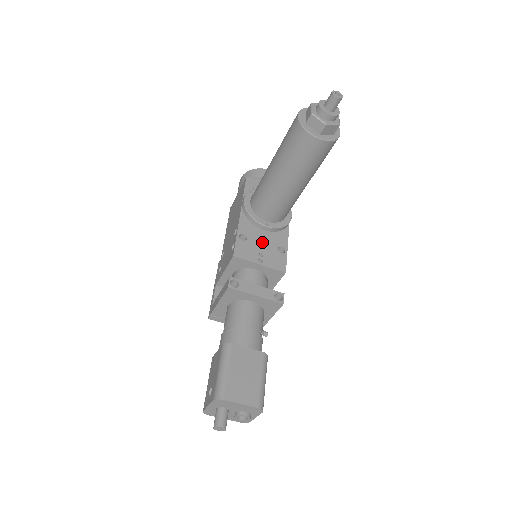
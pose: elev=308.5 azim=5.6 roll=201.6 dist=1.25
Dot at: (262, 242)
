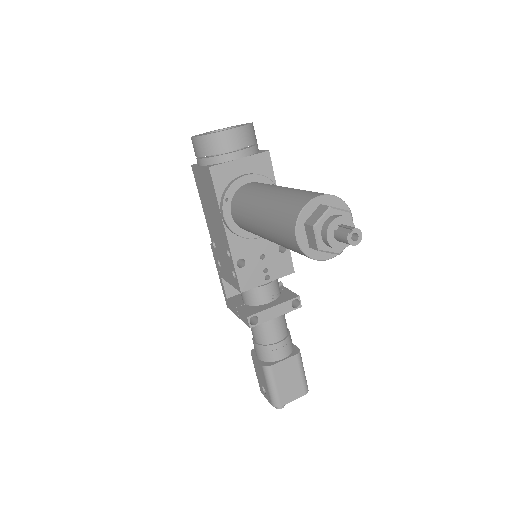
Dot at: (261, 254)
